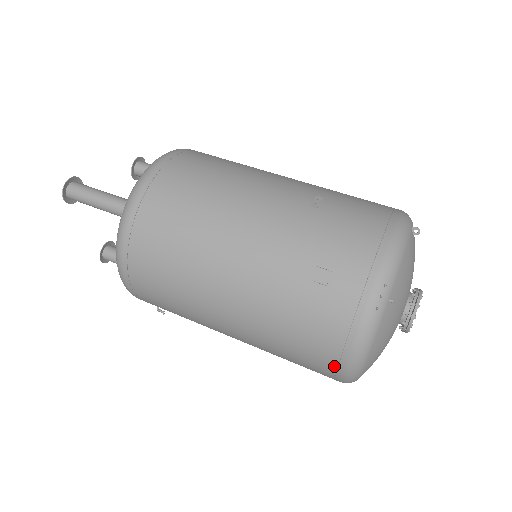
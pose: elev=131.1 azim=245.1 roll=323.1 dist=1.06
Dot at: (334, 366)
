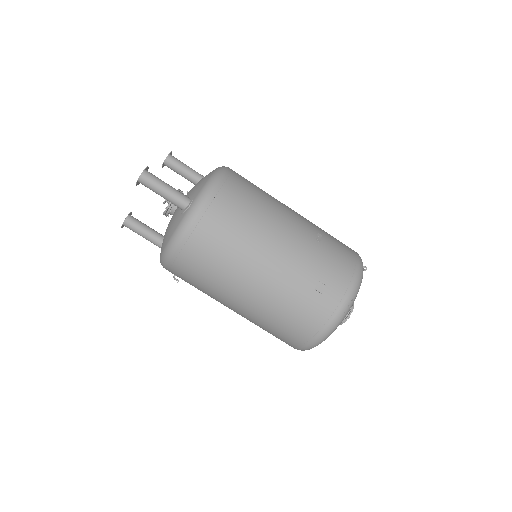
Dot at: (306, 340)
